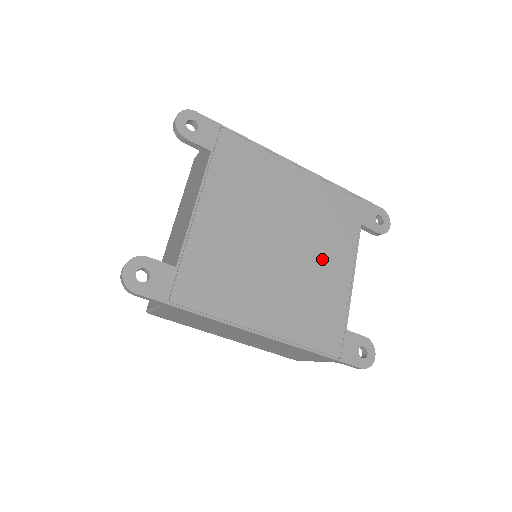
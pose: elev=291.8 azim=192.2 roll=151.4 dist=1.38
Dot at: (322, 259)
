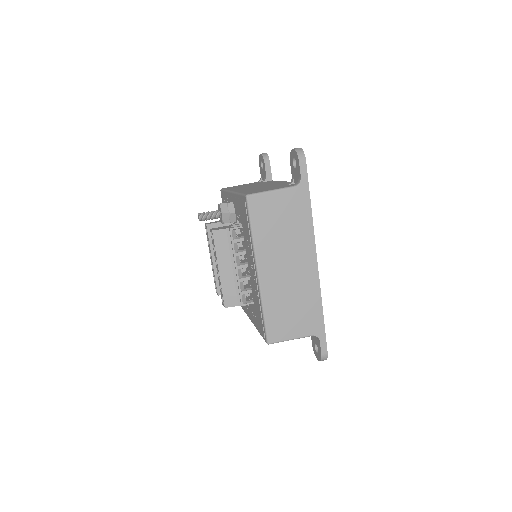
Dot at: occluded
